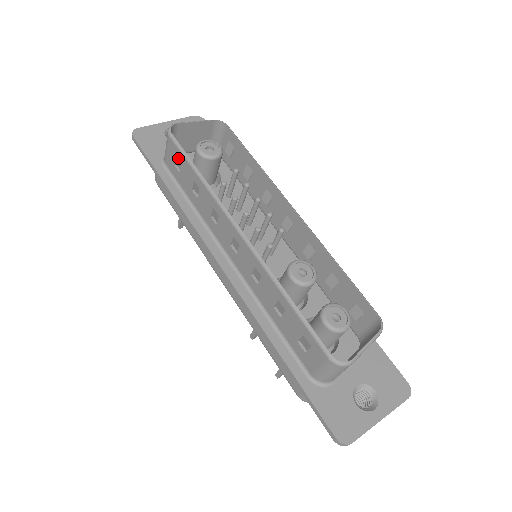
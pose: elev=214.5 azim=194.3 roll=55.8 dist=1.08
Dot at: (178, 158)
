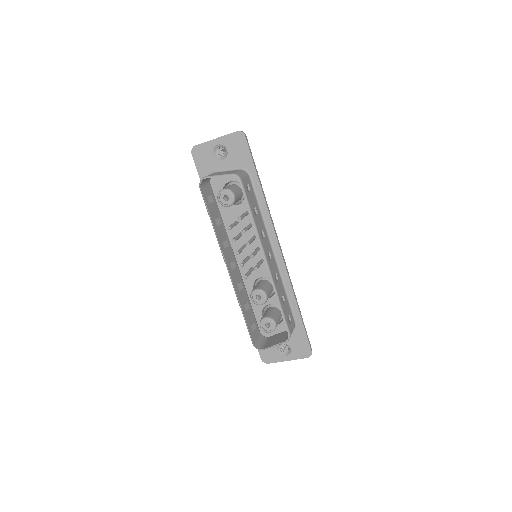
Dot at: occluded
